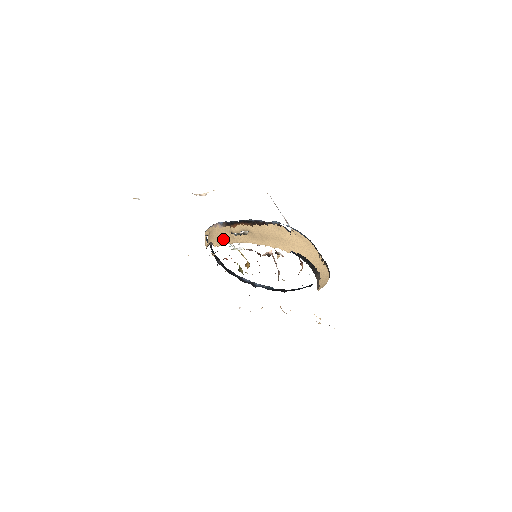
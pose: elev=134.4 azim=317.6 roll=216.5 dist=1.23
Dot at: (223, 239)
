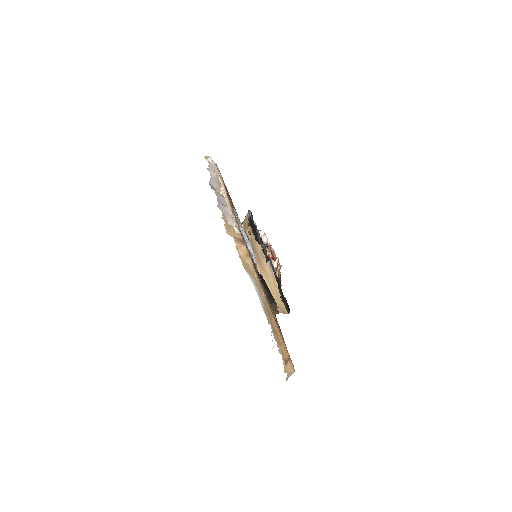
Dot at: (245, 227)
